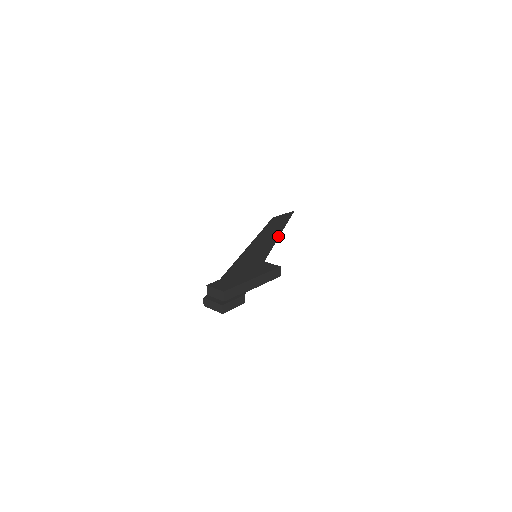
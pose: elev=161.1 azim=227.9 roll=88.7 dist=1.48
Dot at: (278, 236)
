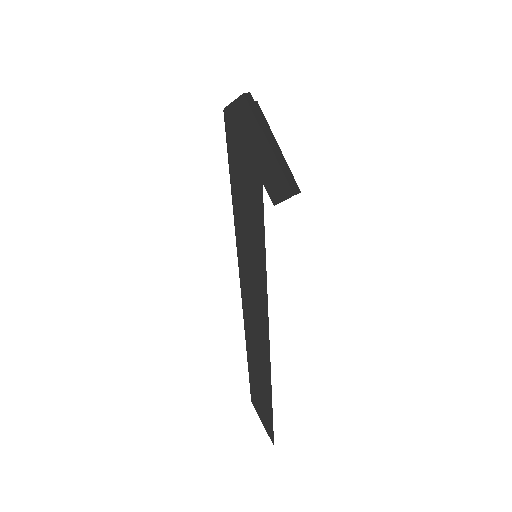
Dot at: occluded
